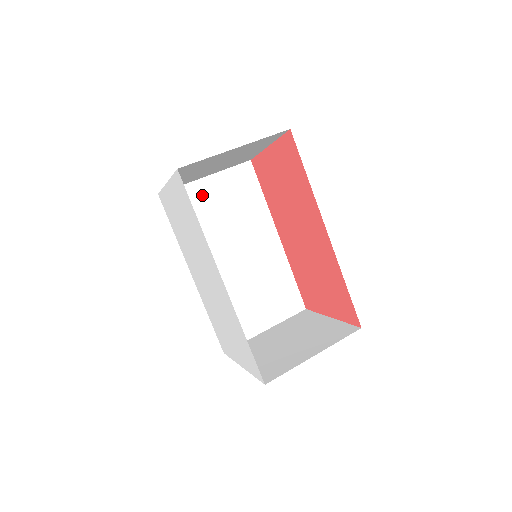
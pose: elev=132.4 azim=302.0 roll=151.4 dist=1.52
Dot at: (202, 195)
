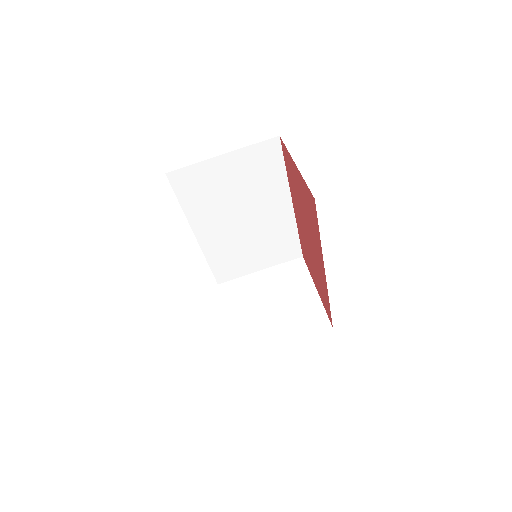
Dot at: (215, 172)
